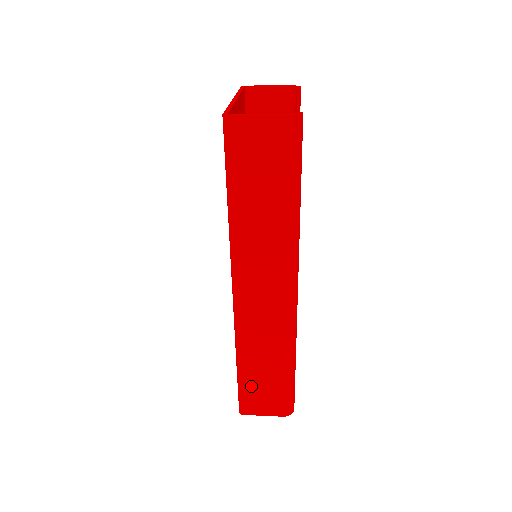
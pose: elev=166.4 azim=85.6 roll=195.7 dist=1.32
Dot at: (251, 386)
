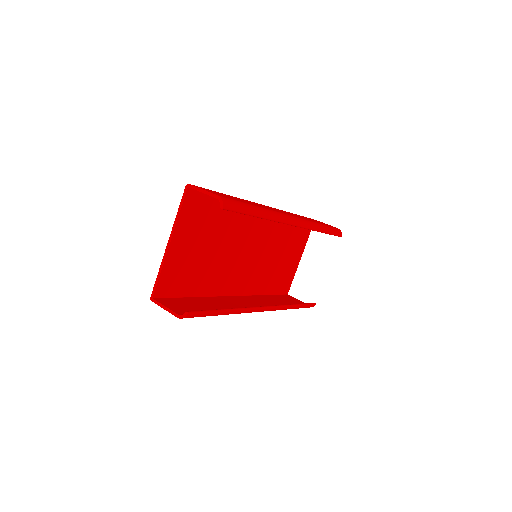
Dot at: occluded
